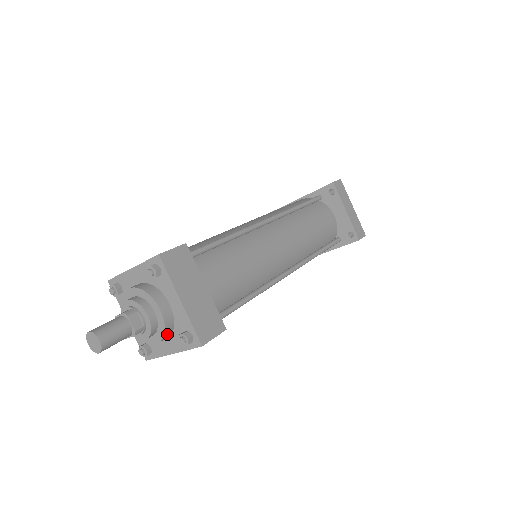
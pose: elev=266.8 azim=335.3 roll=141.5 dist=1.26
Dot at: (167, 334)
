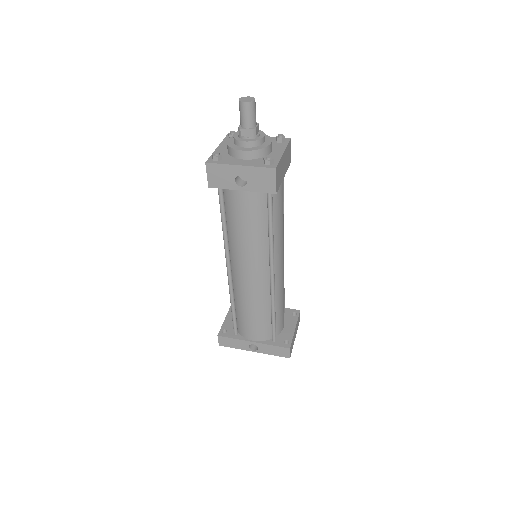
Dot at: (257, 154)
